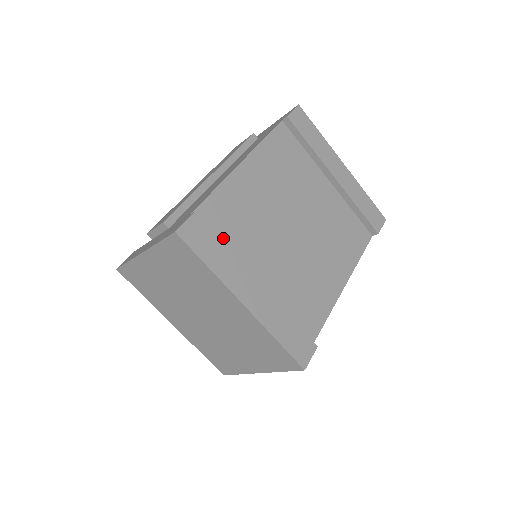
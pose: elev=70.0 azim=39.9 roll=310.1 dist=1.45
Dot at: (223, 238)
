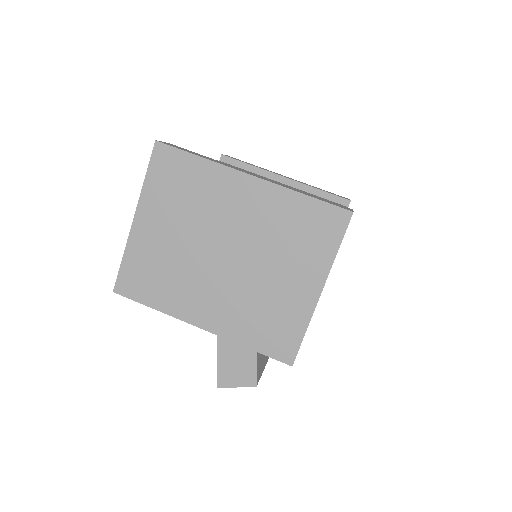
Dot at: occluded
